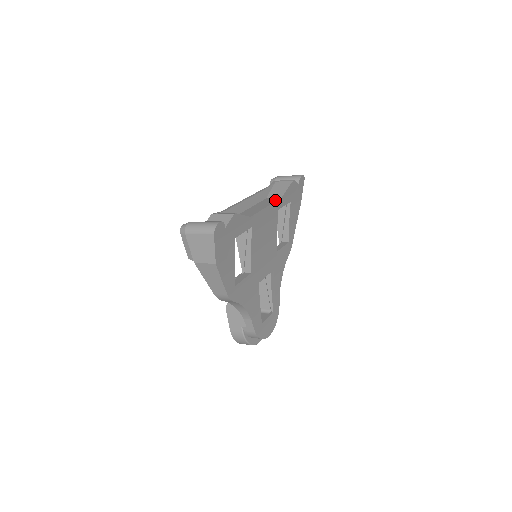
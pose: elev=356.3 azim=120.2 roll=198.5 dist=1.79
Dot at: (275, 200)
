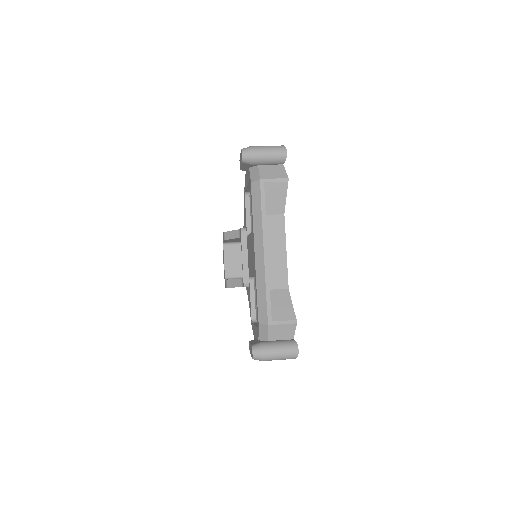
Dot at: (282, 225)
